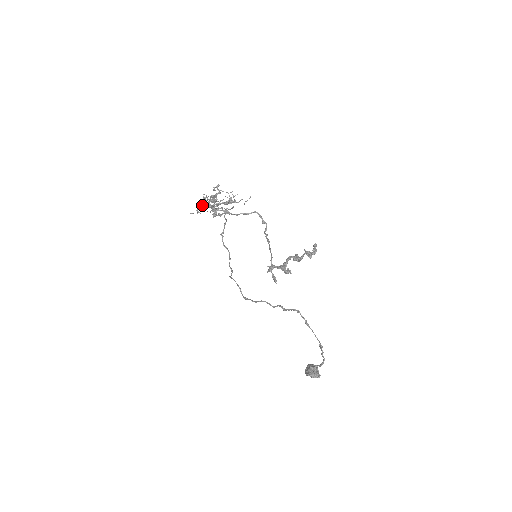
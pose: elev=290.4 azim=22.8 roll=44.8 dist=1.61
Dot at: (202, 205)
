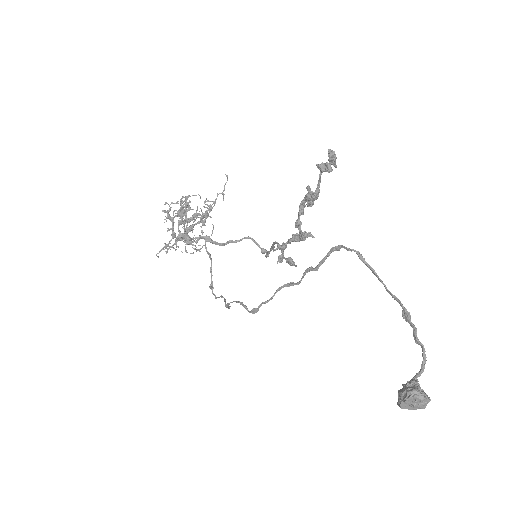
Dot at: (169, 230)
